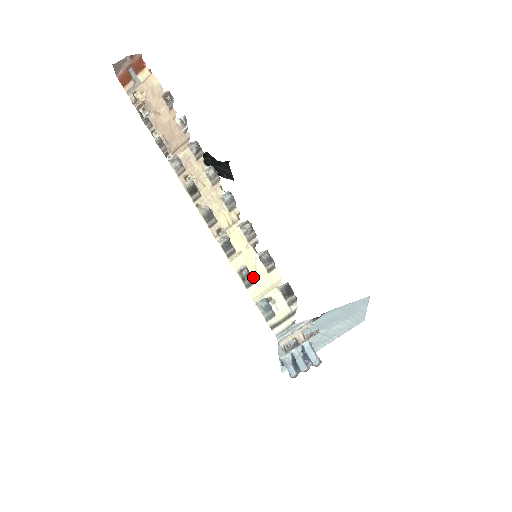
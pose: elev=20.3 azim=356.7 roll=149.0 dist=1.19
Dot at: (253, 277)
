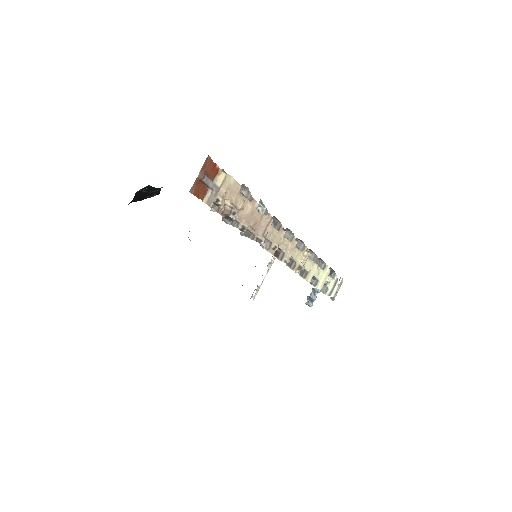
Dot at: (317, 278)
